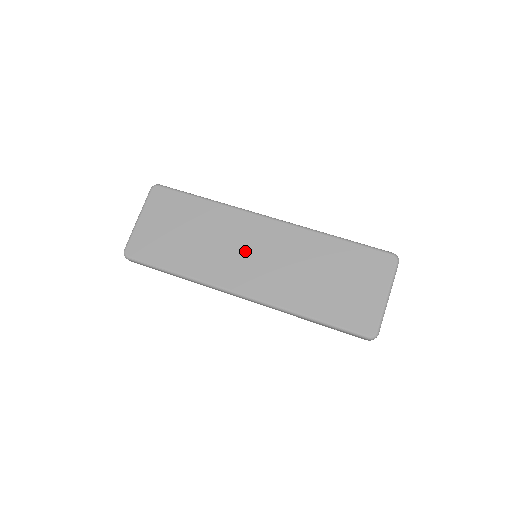
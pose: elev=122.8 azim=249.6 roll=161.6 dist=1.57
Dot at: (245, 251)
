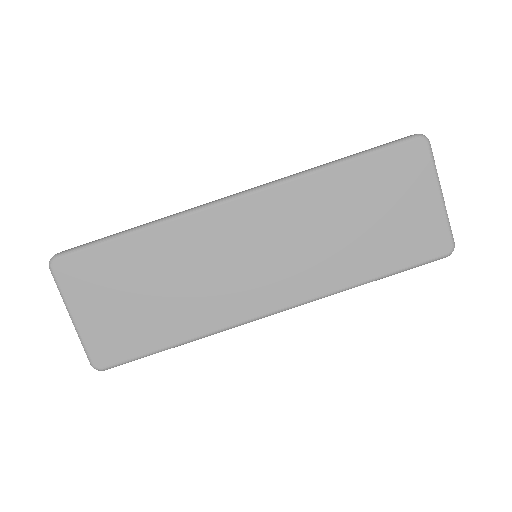
Dot at: (239, 261)
